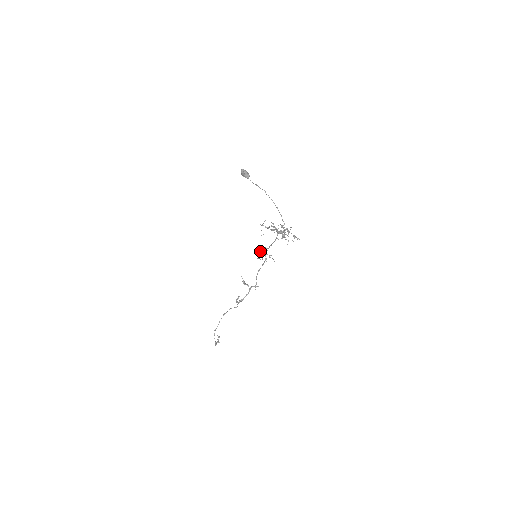
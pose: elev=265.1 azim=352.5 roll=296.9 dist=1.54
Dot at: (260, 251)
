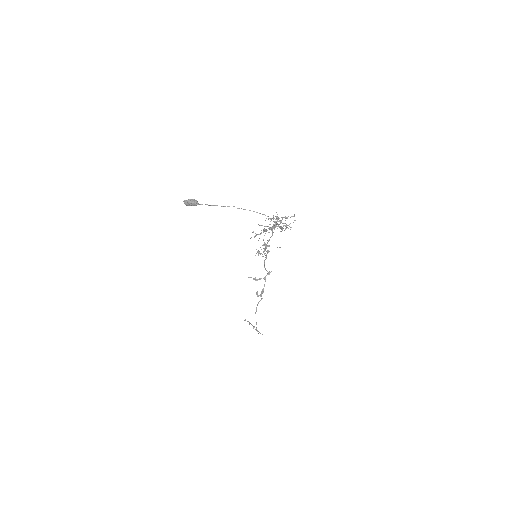
Dot at: occluded
